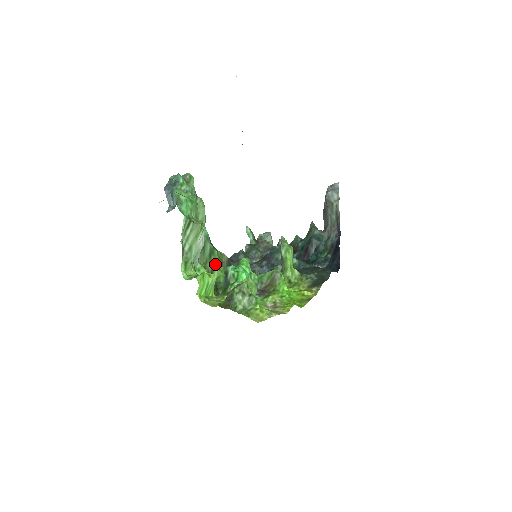
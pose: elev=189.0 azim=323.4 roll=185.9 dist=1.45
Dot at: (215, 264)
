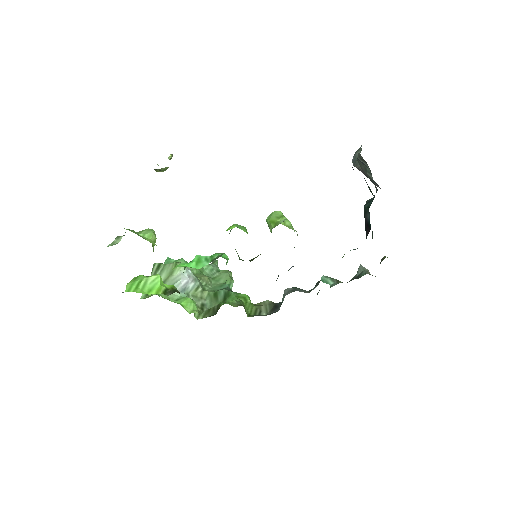
Dot at: occluded
